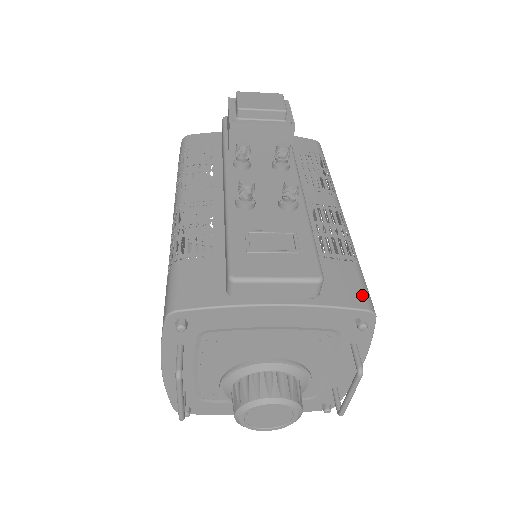
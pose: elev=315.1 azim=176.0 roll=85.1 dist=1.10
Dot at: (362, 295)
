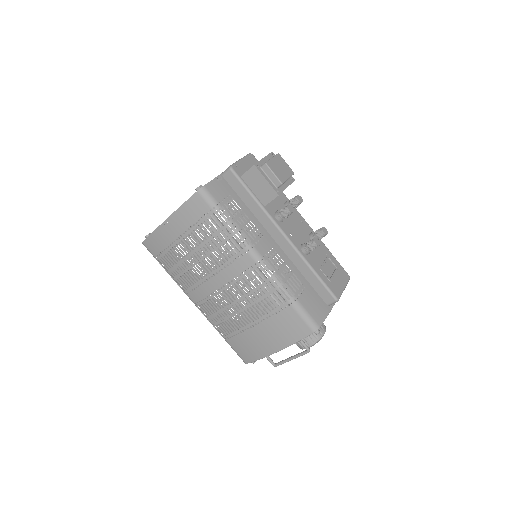
Dot at: occluded
